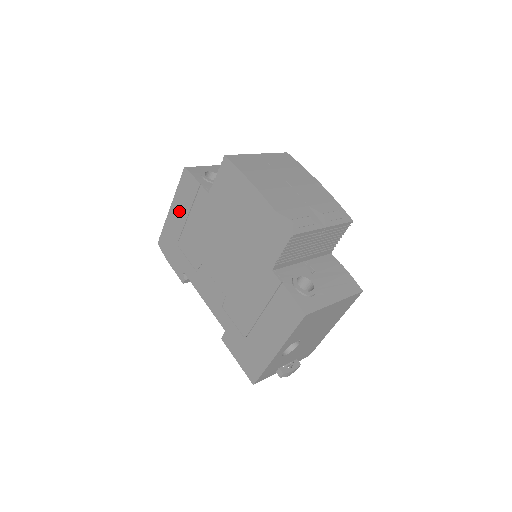
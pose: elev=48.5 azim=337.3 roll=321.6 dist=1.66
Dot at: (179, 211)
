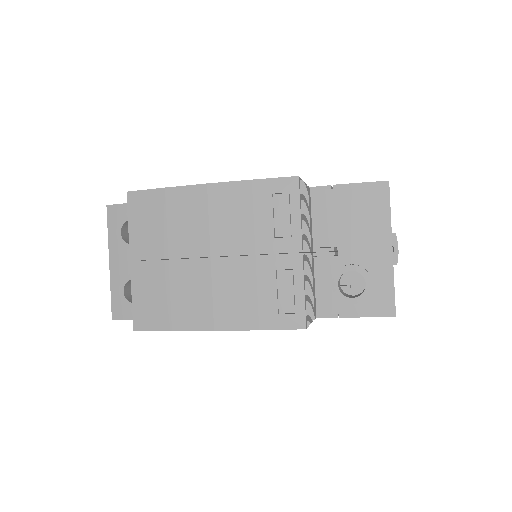
Dot at: occluded
